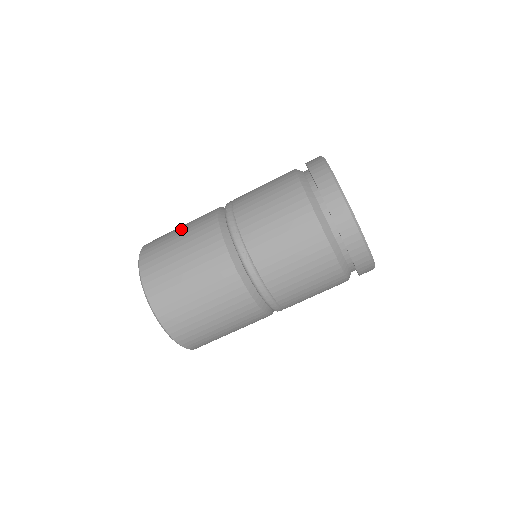
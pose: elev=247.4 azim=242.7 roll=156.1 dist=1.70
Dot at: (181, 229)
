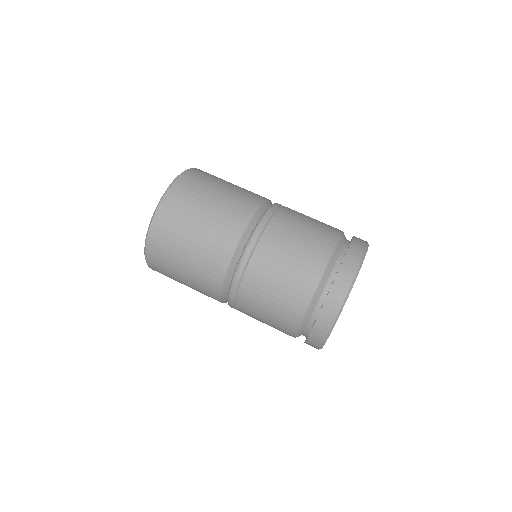
Dot at: occluded
